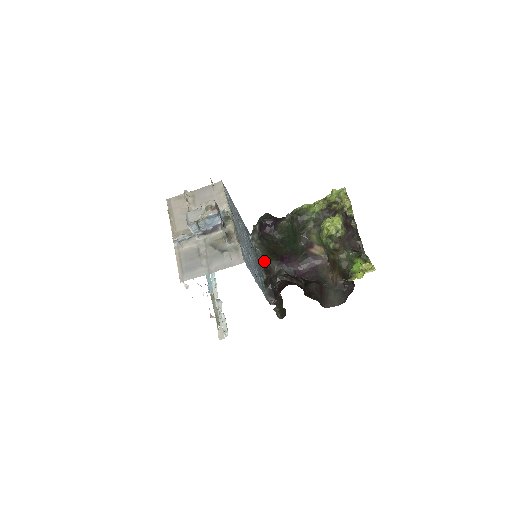
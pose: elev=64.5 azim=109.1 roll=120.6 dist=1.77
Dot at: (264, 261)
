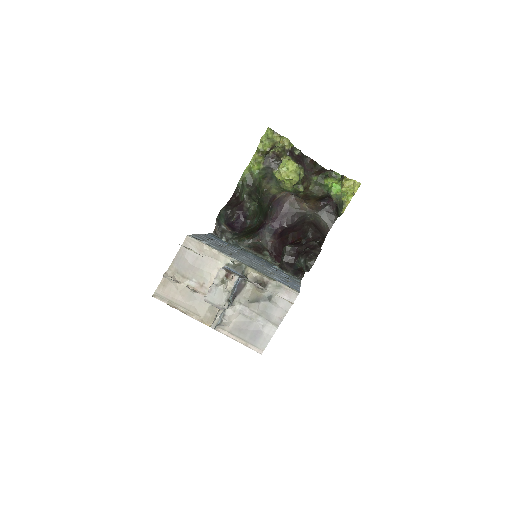
Dot at: (244, 243)
